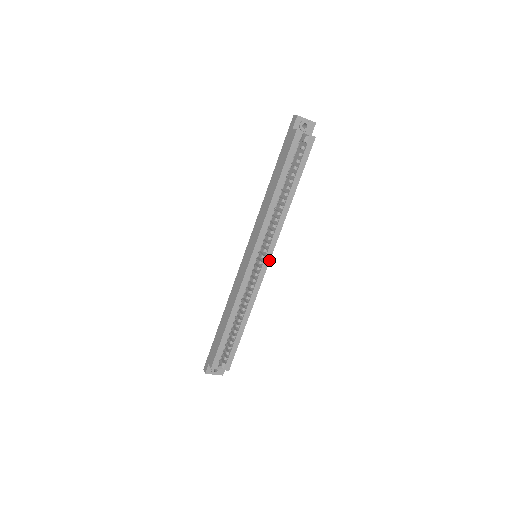
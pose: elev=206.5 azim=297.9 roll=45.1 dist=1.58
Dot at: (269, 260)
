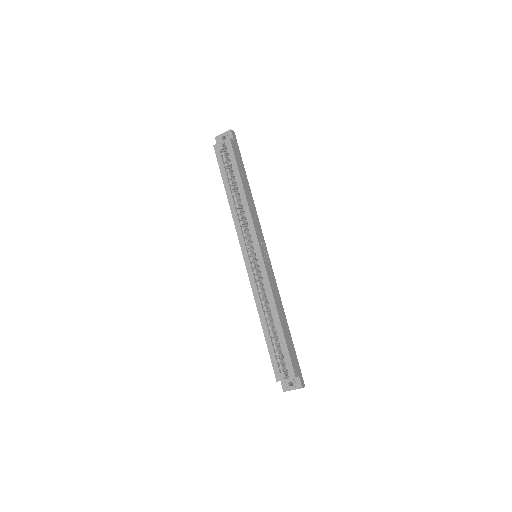
Dot at: (260, 251)
